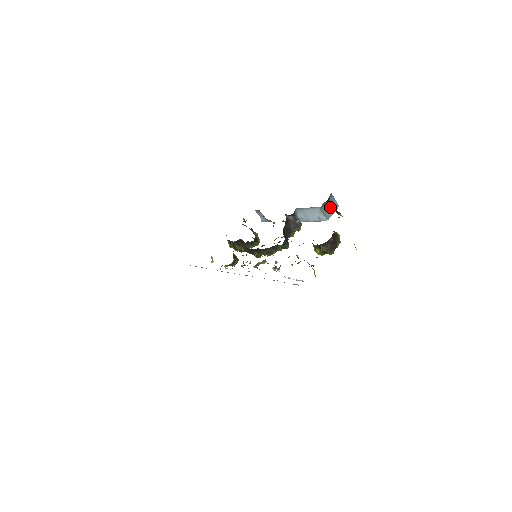
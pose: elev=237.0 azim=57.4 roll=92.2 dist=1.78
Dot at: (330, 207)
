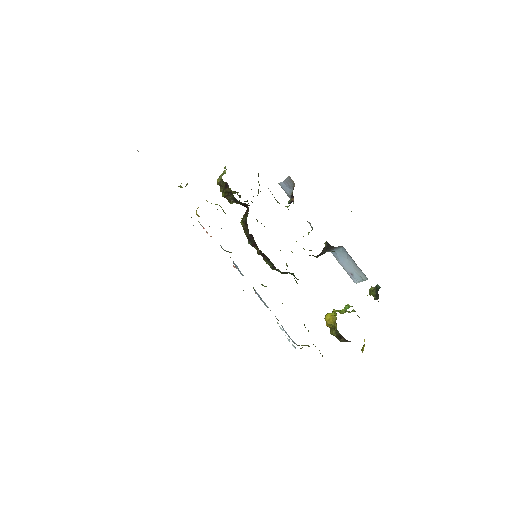
Dot at: occluded
